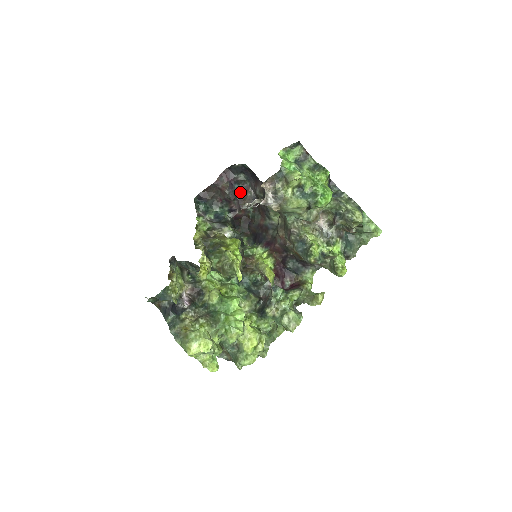
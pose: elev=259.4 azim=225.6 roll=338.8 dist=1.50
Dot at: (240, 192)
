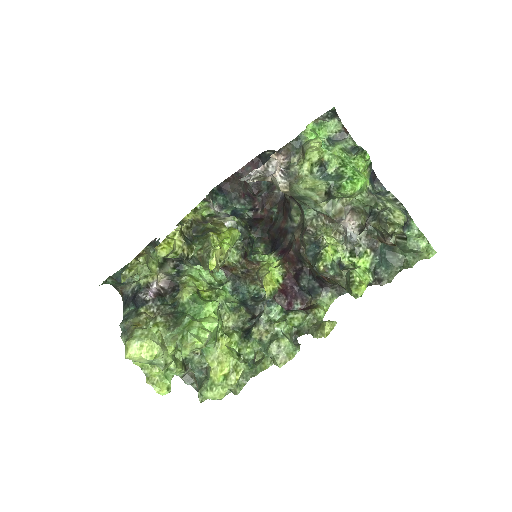
Dot at: (267, 188)
